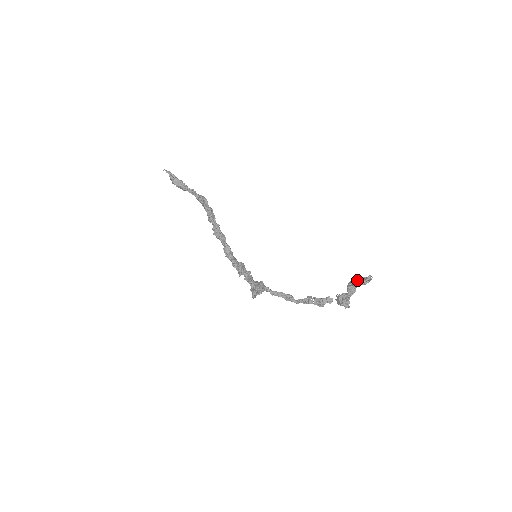
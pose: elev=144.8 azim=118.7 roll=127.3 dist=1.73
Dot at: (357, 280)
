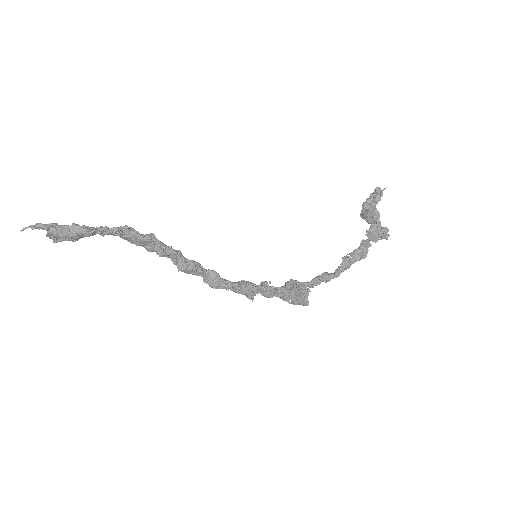
Dot at: (367, 203)
